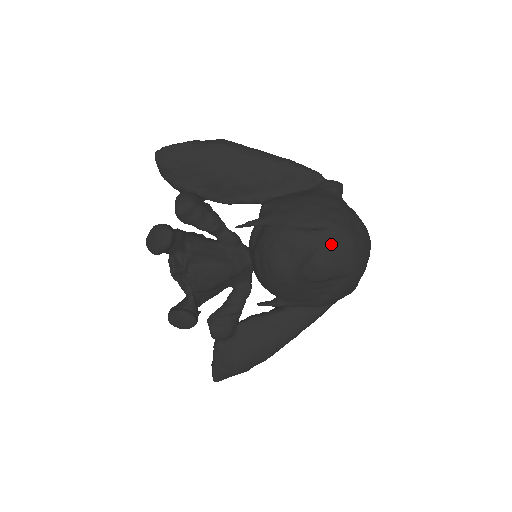
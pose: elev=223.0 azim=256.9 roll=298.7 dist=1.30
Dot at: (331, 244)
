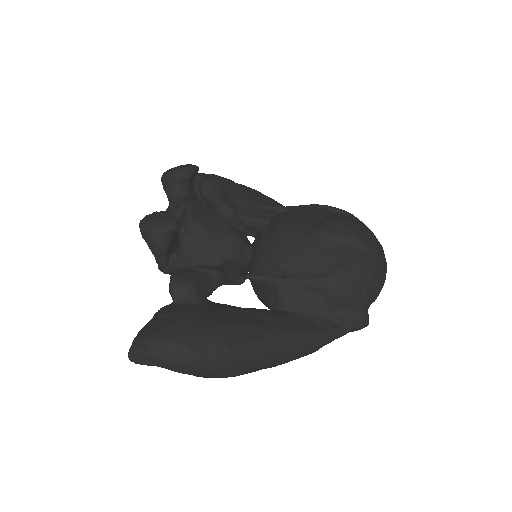
Dot at: (353, 219)
